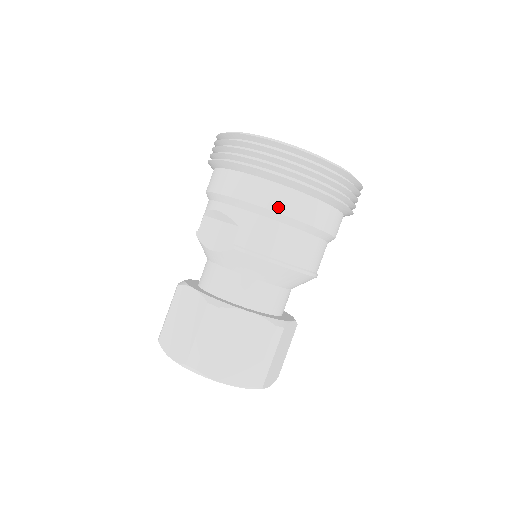
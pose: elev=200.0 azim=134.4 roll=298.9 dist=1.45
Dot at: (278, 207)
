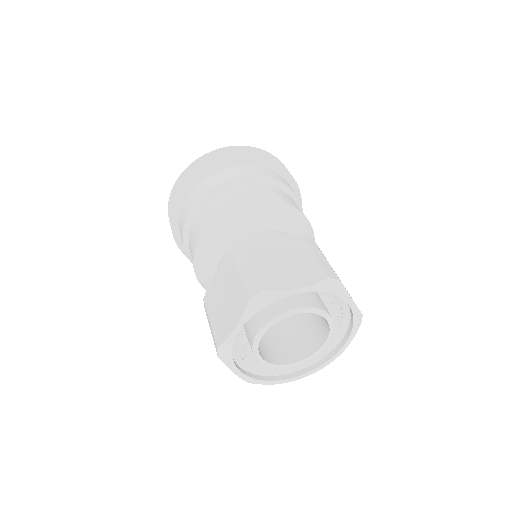
Dot at: (292, 190)
